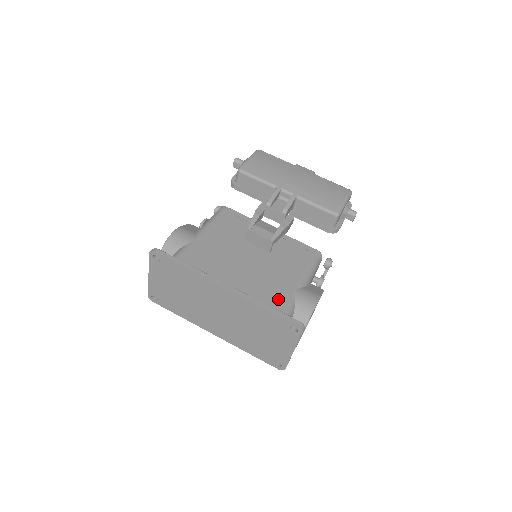
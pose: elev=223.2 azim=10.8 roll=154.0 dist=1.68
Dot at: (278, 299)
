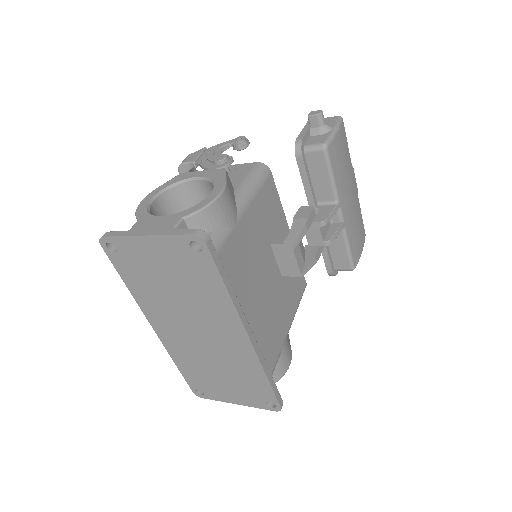
Dot at: (272, 356)
